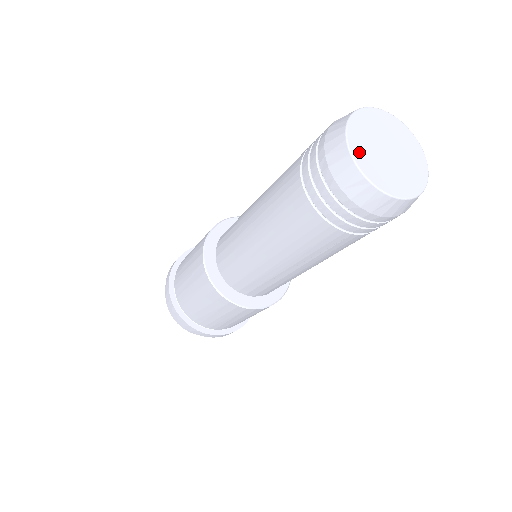
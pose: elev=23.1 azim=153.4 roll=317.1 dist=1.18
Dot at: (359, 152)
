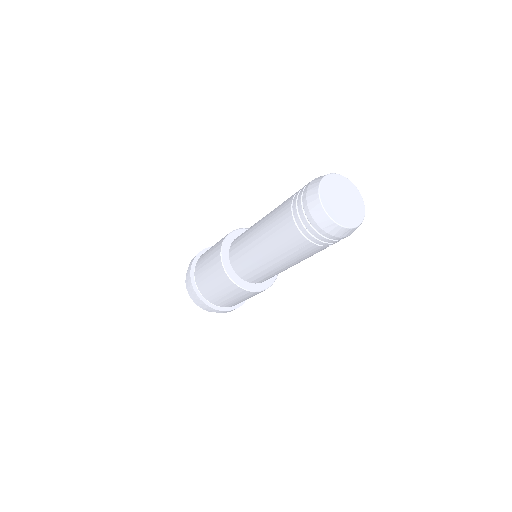
Dot at: (324, 193)
